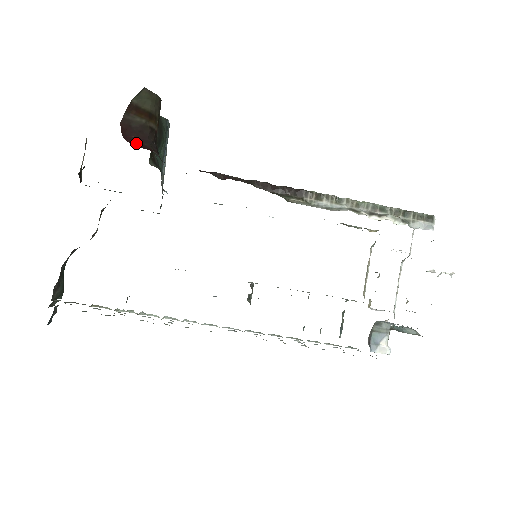
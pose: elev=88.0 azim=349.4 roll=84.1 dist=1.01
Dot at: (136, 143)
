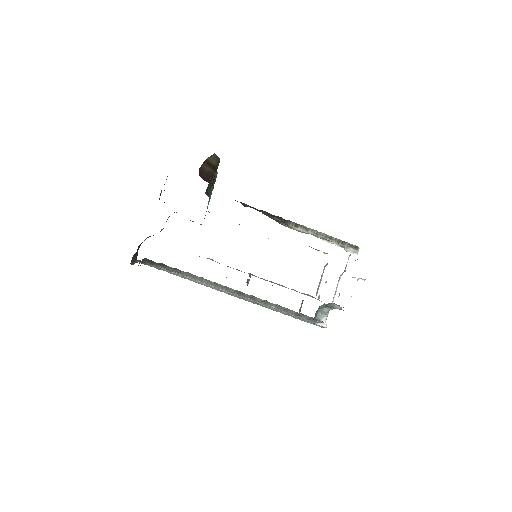
Dot at: (205, 180)
